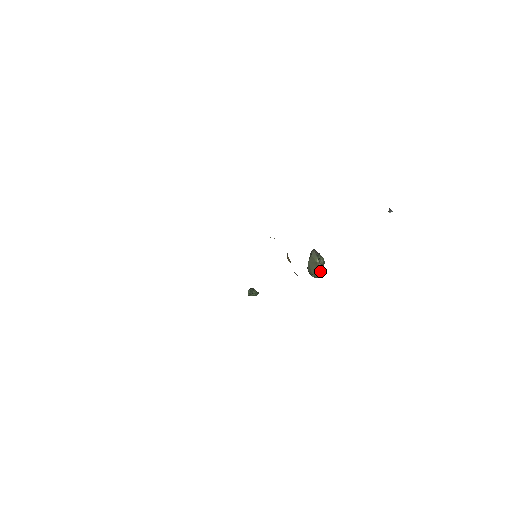
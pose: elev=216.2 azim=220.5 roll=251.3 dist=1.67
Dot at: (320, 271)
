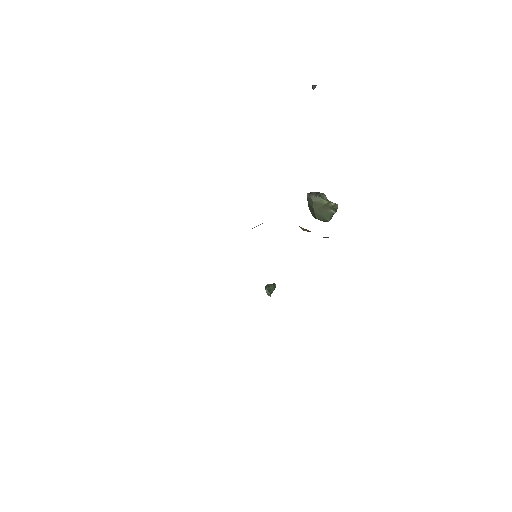
Dot at: (335, 210)
